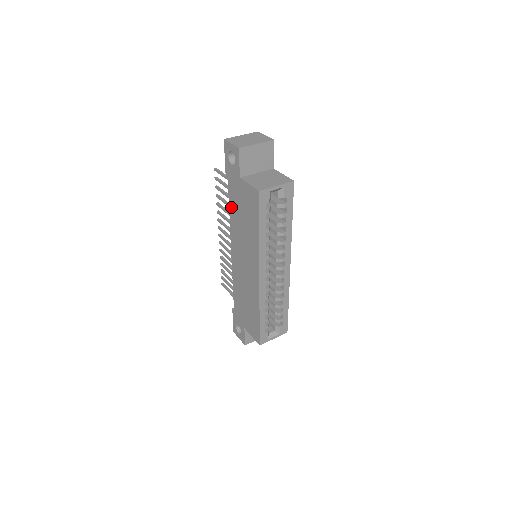
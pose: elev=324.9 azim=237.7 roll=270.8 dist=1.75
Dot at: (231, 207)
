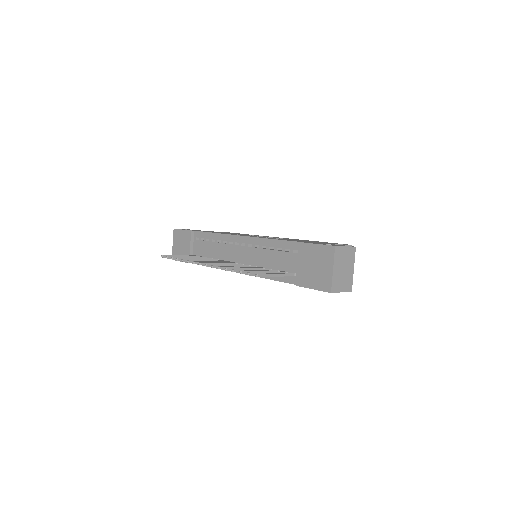
Dot at: occluded
